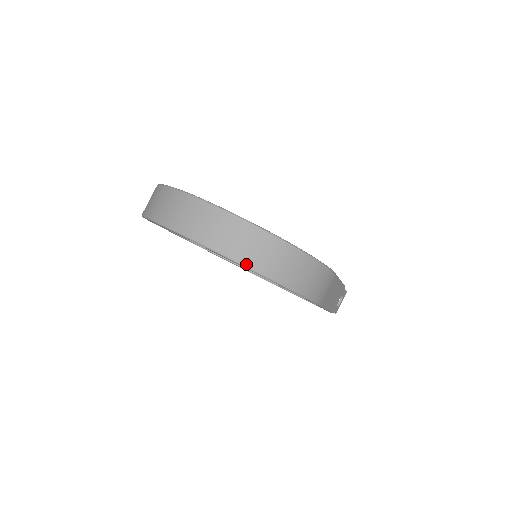
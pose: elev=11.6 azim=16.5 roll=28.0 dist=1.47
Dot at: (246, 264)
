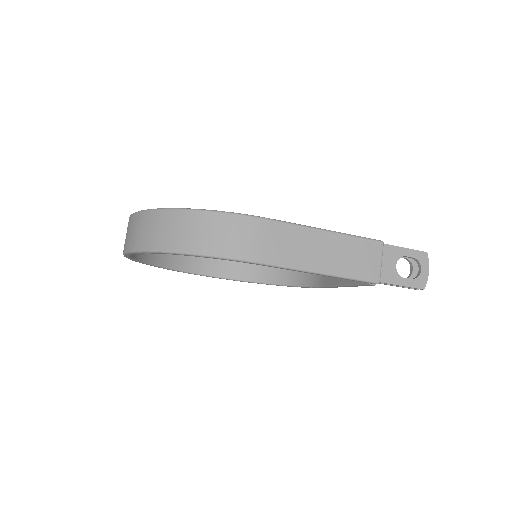
Dot at: (139, 248)
